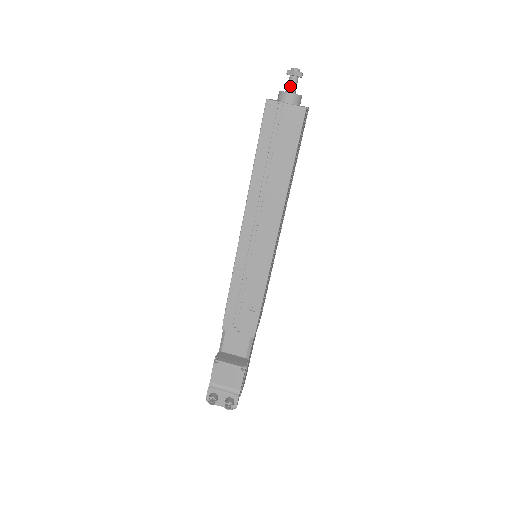
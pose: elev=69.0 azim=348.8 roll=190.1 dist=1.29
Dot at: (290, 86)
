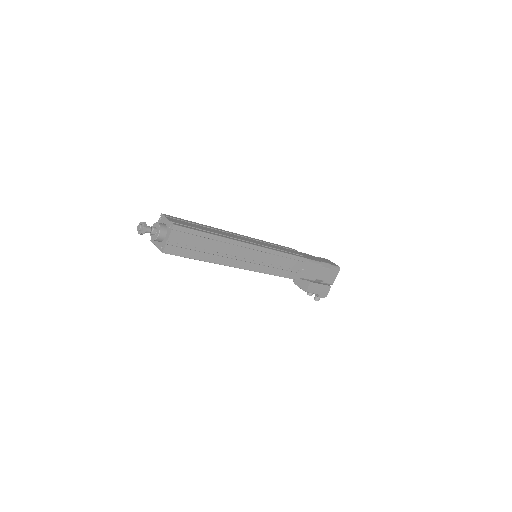
Dot at: (149, 232)
